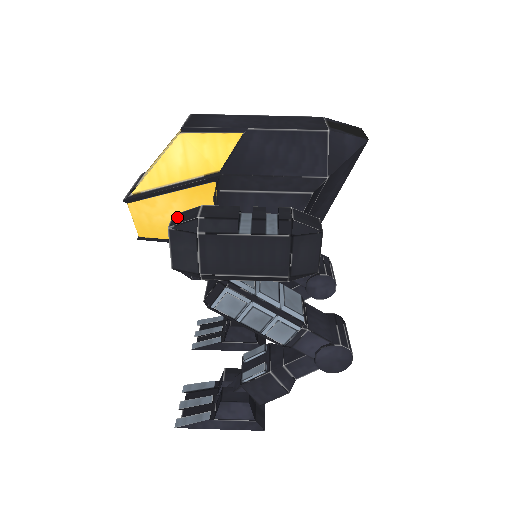
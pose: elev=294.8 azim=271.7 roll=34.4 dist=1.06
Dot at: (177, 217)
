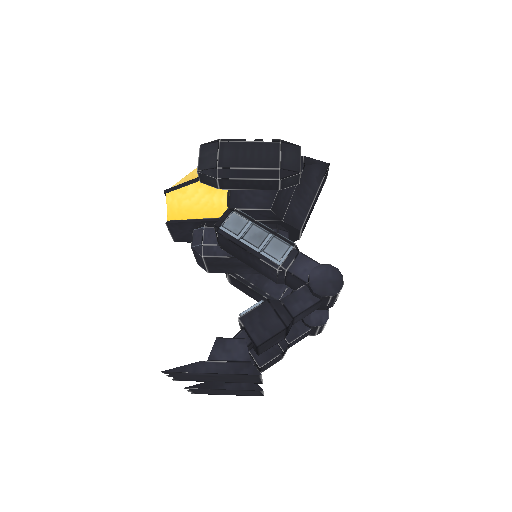
Dot at: occluded
